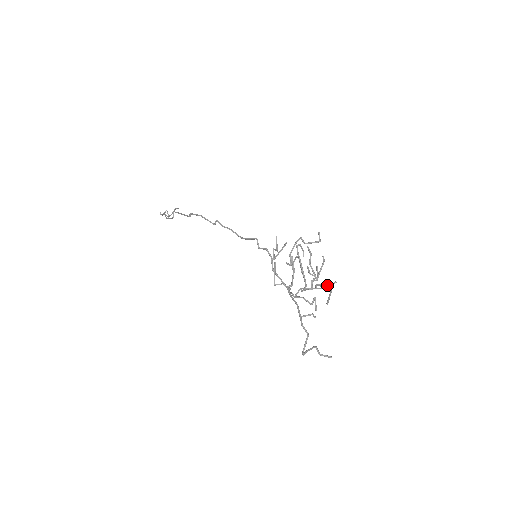
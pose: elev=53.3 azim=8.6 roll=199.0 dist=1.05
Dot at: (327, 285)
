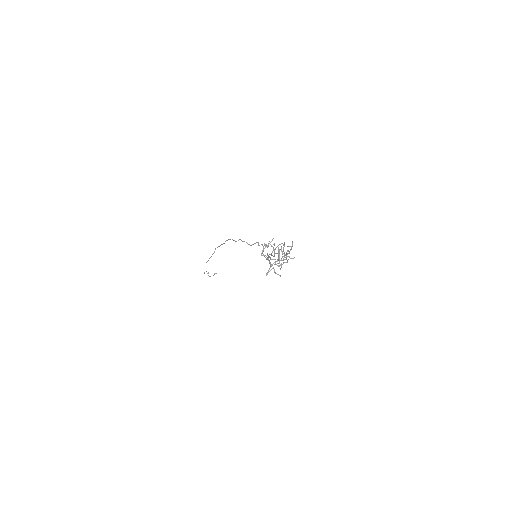
Dot at: (289, 251)
